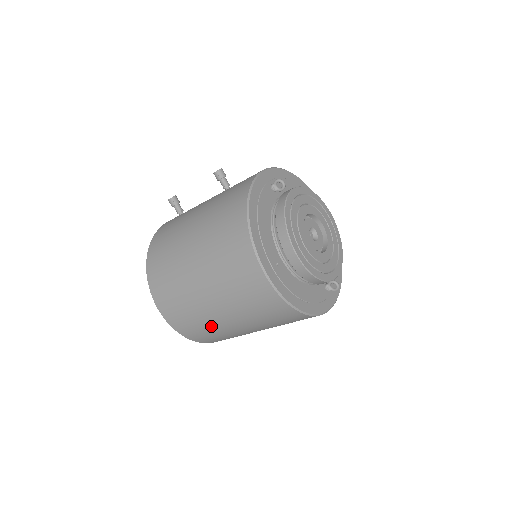
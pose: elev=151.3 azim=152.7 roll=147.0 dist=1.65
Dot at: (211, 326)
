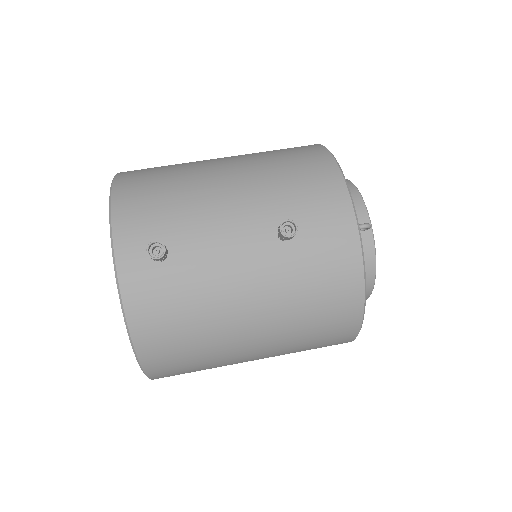
Dot at: occluded
